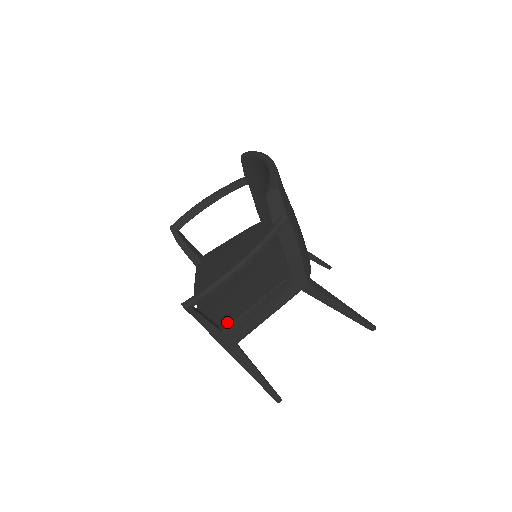
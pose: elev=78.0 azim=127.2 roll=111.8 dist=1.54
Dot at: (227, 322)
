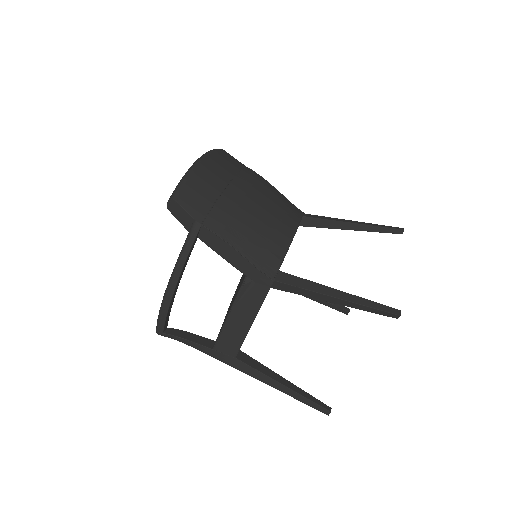
Dot at: occluded
